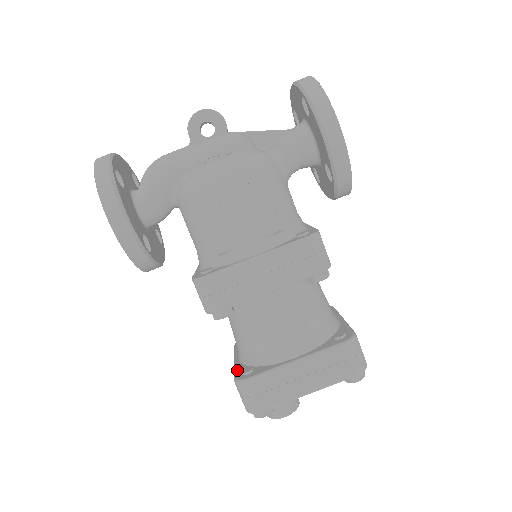
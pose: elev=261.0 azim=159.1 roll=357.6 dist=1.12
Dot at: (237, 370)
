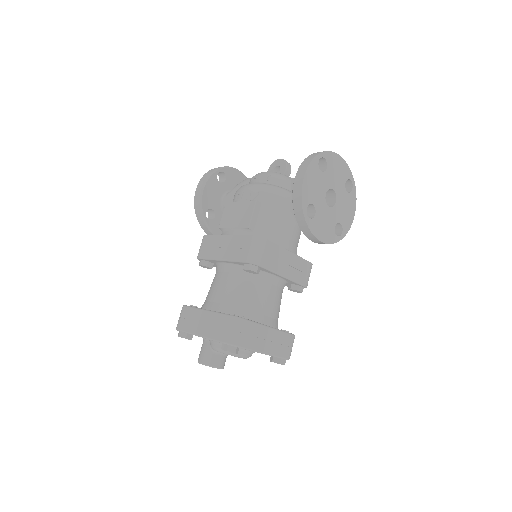
Dot at: occluded
